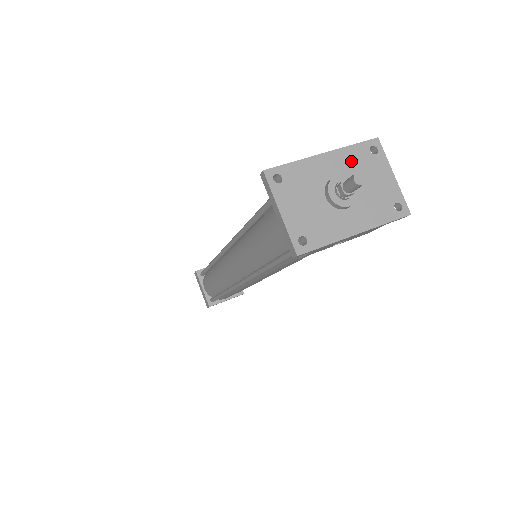
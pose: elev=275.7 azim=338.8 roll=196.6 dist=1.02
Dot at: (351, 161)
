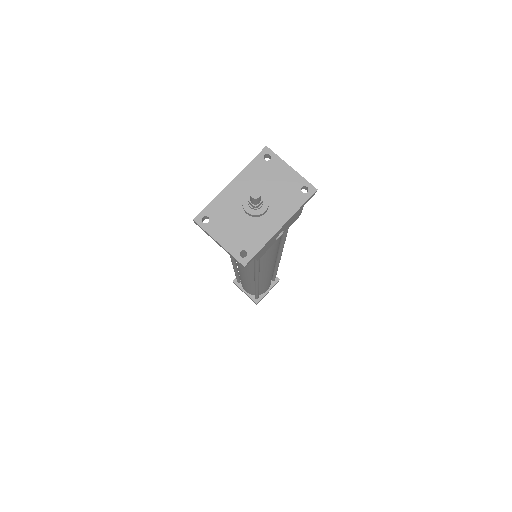
Dot at: (253, 176)
